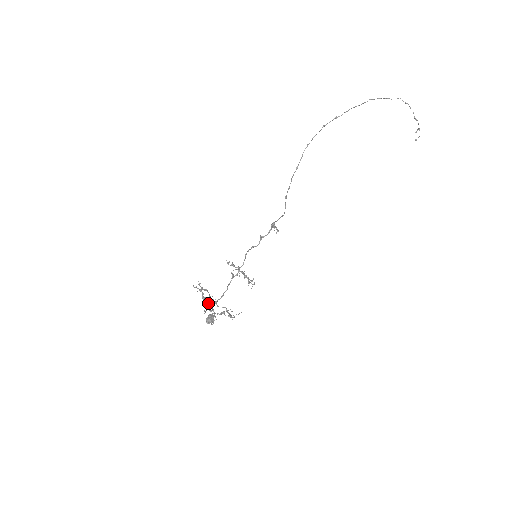
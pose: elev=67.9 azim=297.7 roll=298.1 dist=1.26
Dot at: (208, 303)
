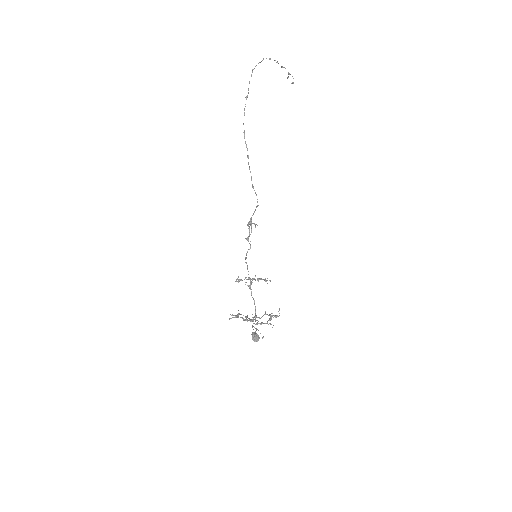
Dot at: (252, 321)
